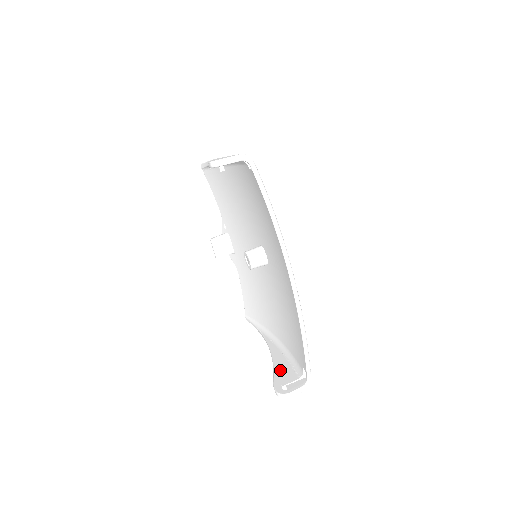
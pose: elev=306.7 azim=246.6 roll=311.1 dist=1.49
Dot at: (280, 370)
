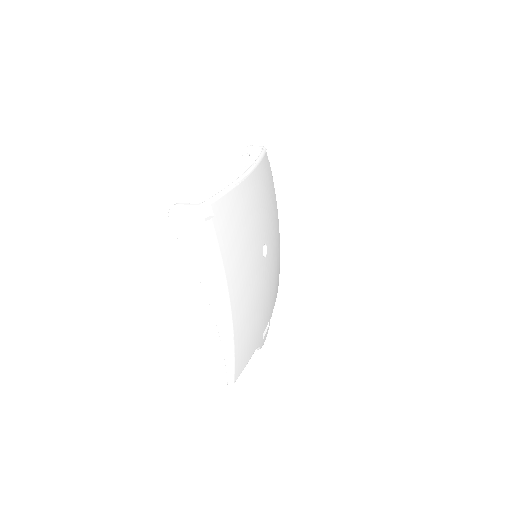
Dot at: occluded
